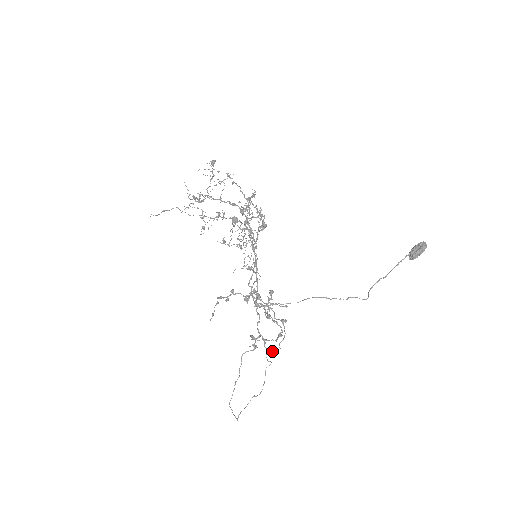
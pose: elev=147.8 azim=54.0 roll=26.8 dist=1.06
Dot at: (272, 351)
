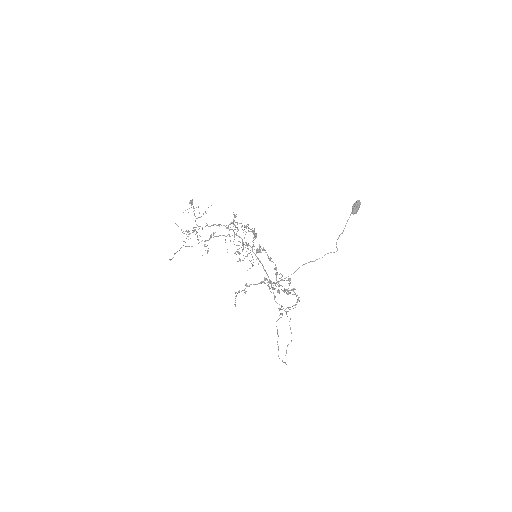
Dot at: occluded
